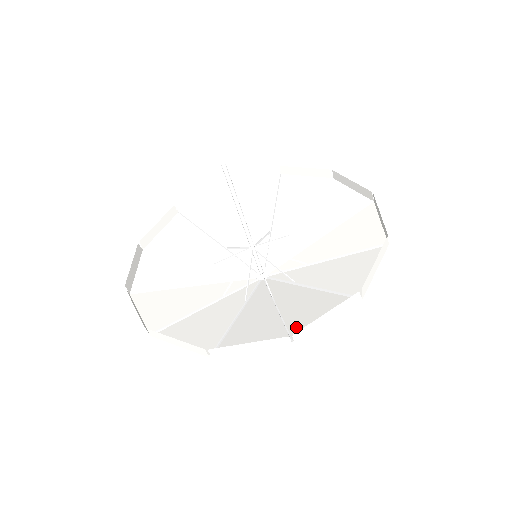
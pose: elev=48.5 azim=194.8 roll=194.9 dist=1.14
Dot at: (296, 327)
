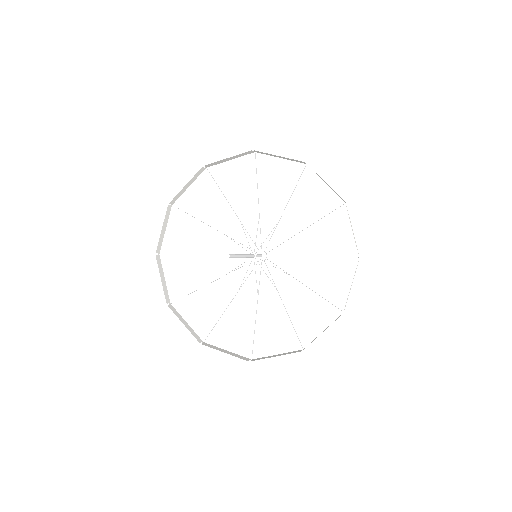
Dot at: (259, 343)
